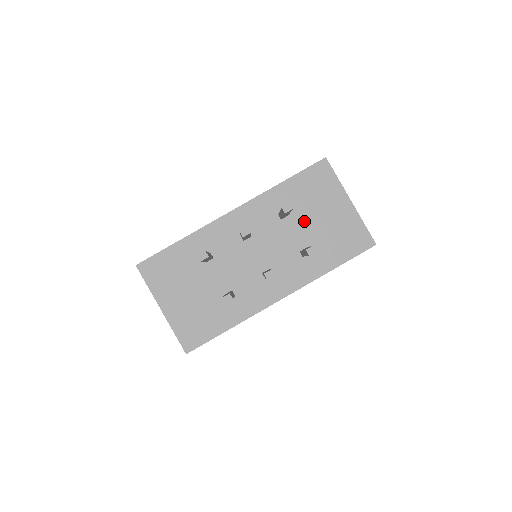
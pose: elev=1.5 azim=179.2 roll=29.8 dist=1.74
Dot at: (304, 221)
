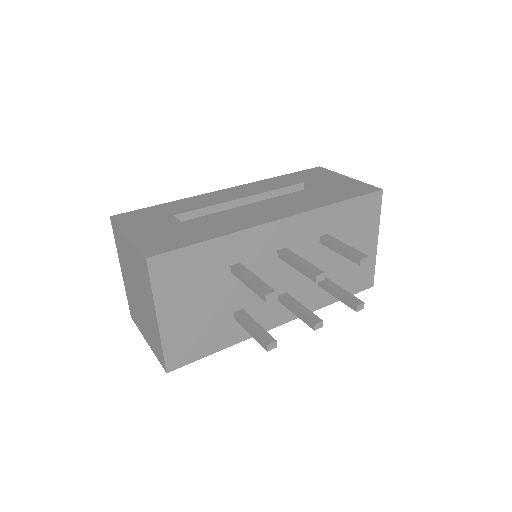
Dot at: occluded
